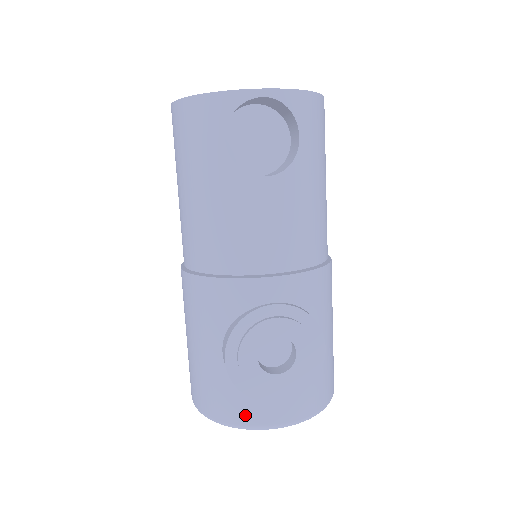
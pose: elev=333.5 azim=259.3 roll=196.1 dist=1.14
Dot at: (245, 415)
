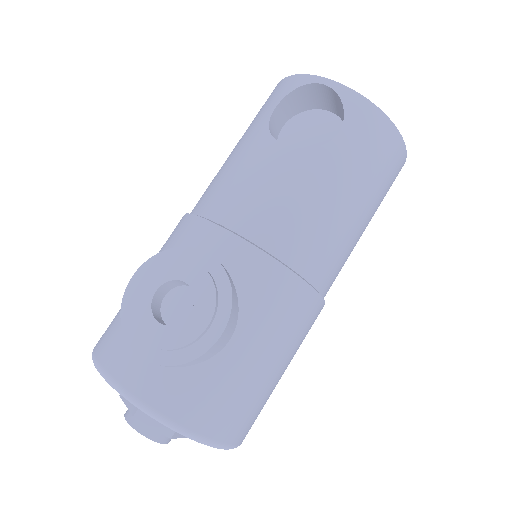
Dot at: (109, 353)
